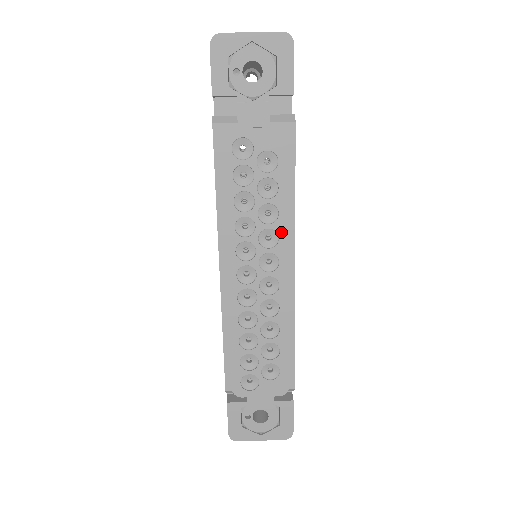
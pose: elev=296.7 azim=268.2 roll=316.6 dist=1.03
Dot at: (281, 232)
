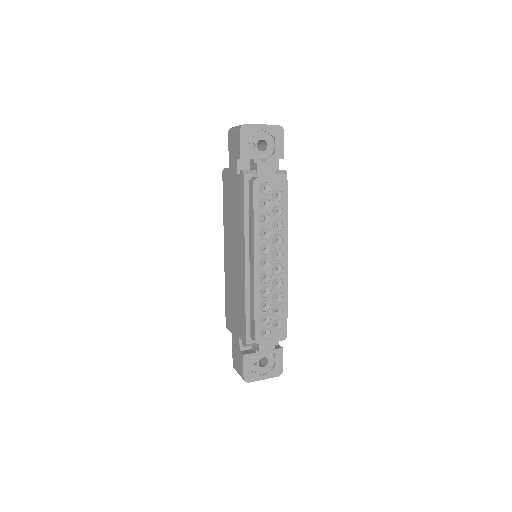
Dot at: (284, 236)
